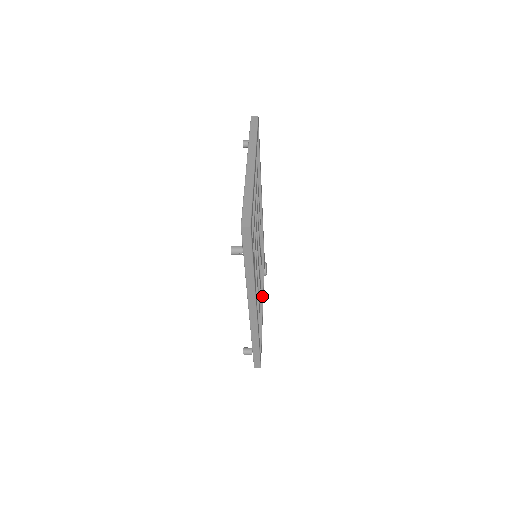
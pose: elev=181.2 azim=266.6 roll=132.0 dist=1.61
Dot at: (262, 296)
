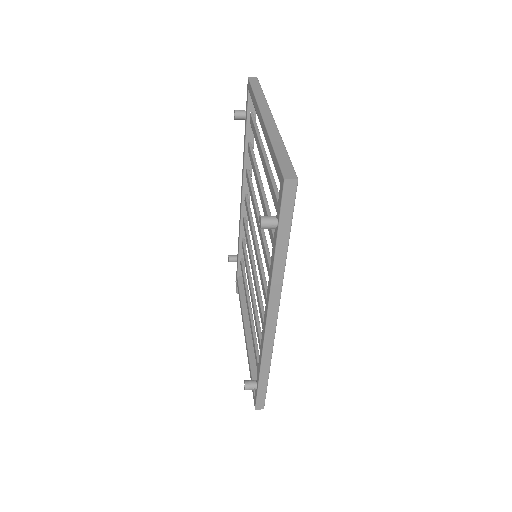
Dot at: occluded
